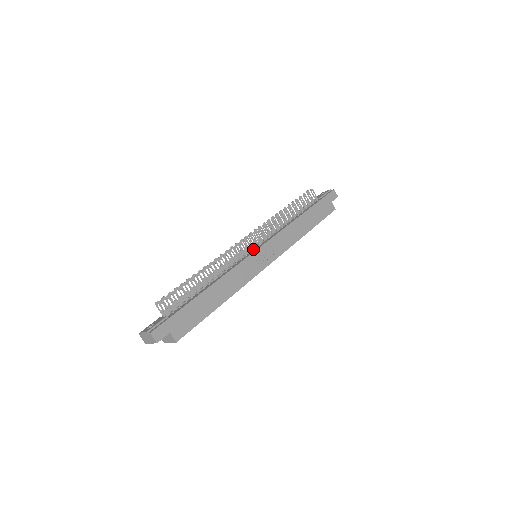
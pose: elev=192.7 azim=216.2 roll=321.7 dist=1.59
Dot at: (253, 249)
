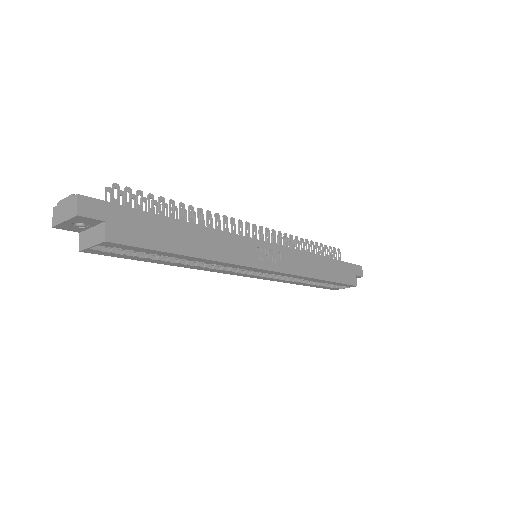
Dot at: occluded
